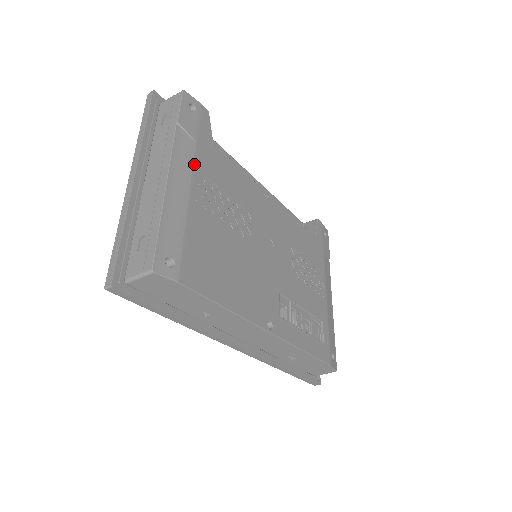
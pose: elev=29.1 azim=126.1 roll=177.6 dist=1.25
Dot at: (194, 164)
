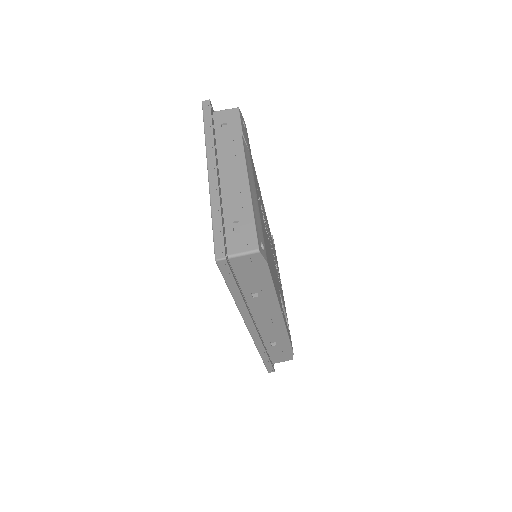
Dot at: occluded
